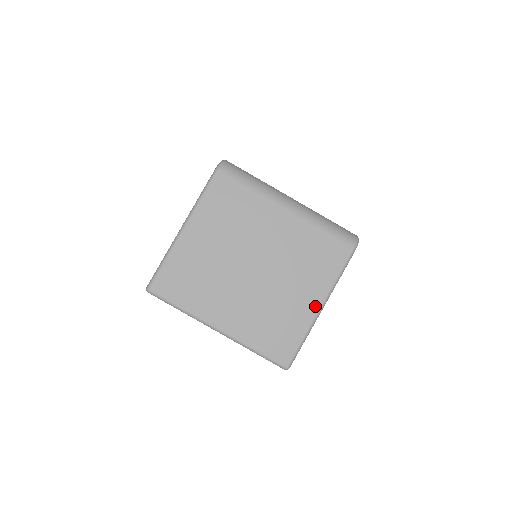
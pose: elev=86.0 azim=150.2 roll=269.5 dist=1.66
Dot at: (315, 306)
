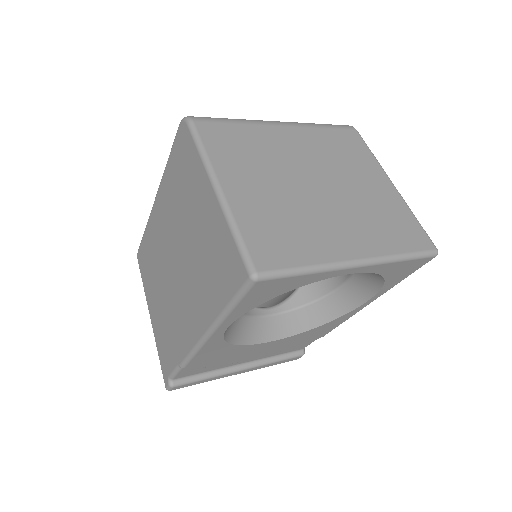
Dot at: (389, 185)
